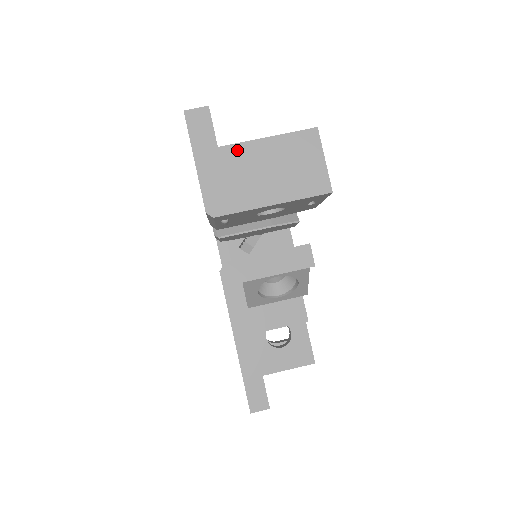
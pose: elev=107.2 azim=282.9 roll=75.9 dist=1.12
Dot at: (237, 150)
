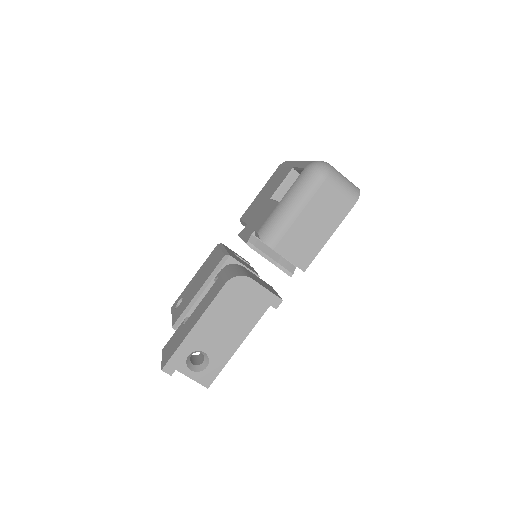
Dot at: (178, 370)
